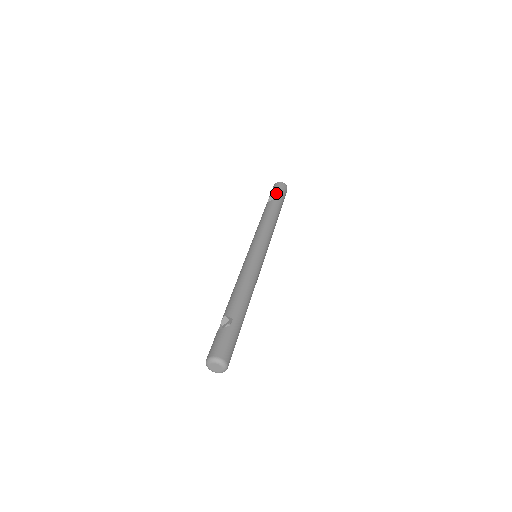
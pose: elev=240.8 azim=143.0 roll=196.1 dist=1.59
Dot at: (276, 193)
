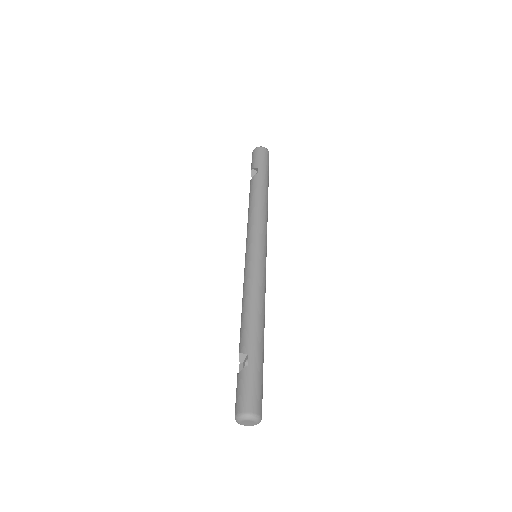
Dot at: (256, 165)
